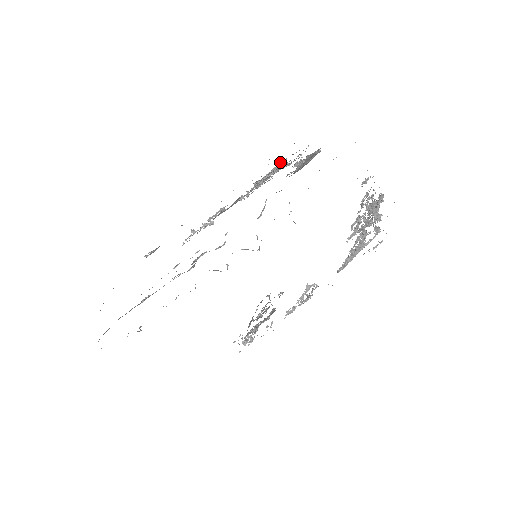
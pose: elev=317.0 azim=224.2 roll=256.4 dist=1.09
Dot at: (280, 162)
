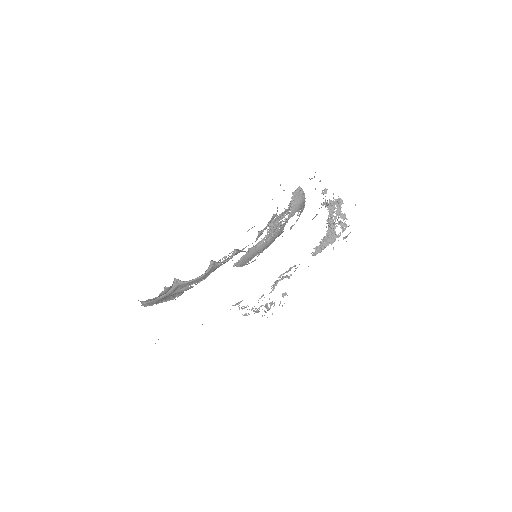
Dot at: occluded
